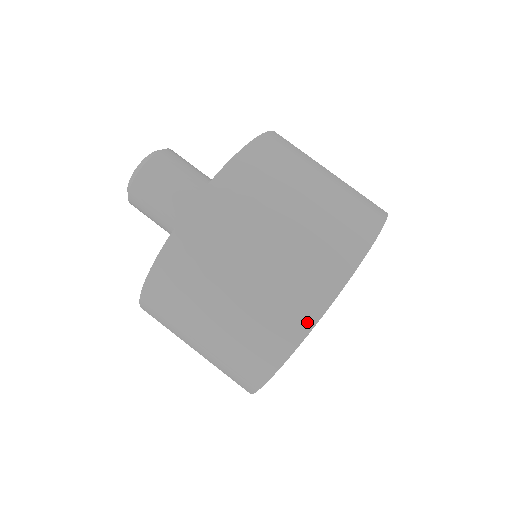
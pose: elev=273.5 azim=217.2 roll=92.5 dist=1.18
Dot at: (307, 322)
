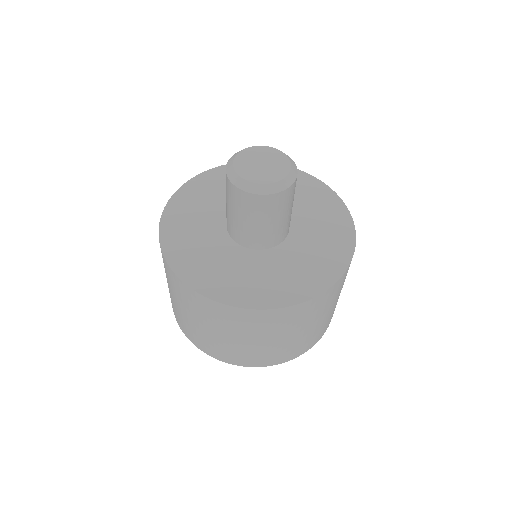
Dot at: (231, 362)
